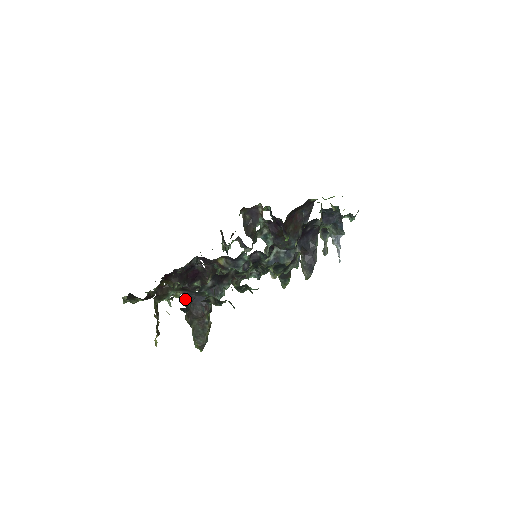
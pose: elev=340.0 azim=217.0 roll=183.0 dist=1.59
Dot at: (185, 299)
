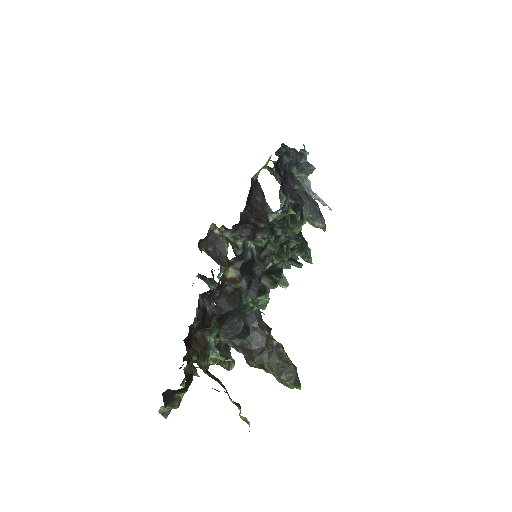
Dot at: (230, 342)
